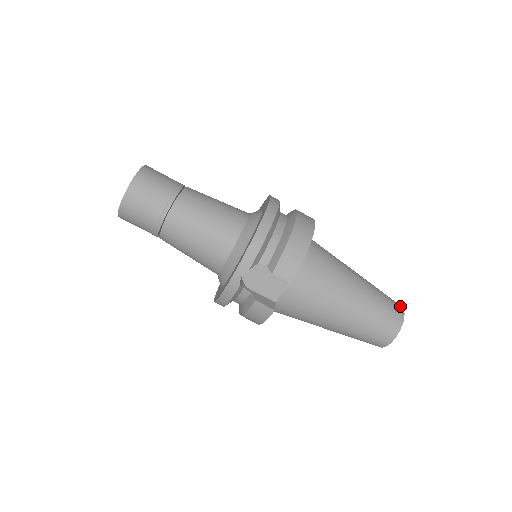
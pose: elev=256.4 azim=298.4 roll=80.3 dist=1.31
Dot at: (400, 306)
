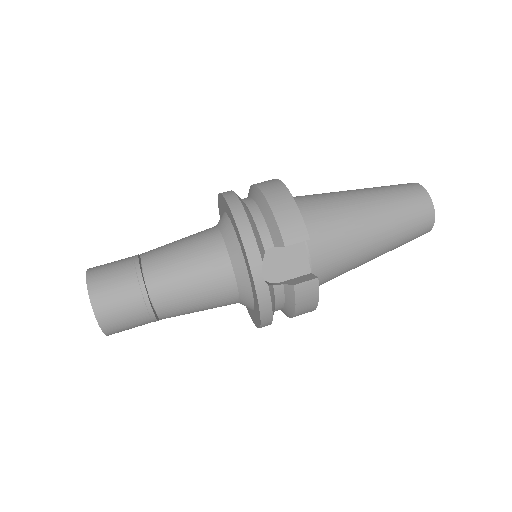
Dot at: (410, 183)
